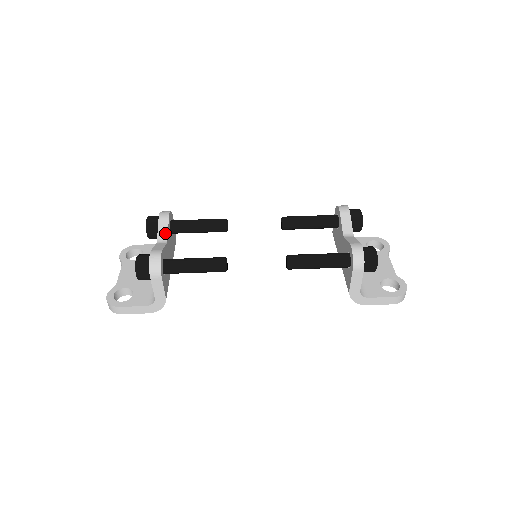
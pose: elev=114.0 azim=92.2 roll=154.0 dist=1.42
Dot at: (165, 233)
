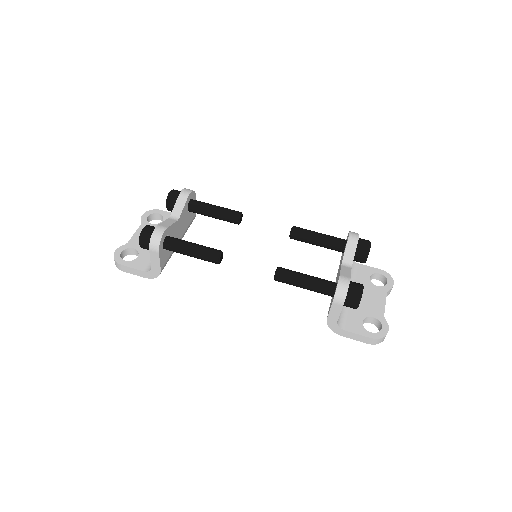
Dot at: (180, 210)
